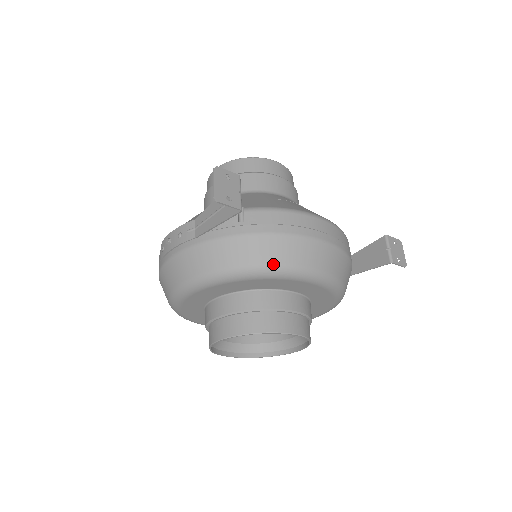
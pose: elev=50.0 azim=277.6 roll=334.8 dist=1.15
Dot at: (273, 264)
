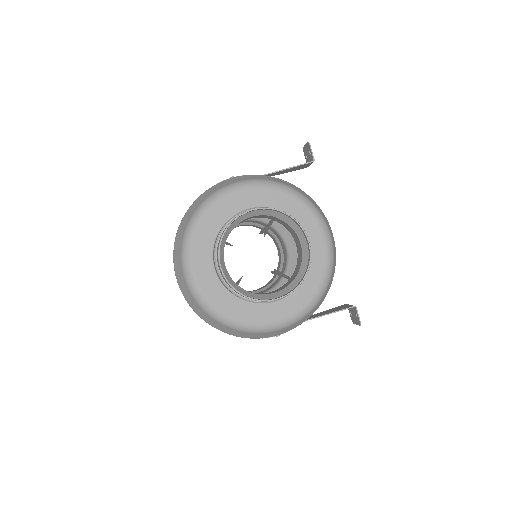
Dot at: (311, 201)
